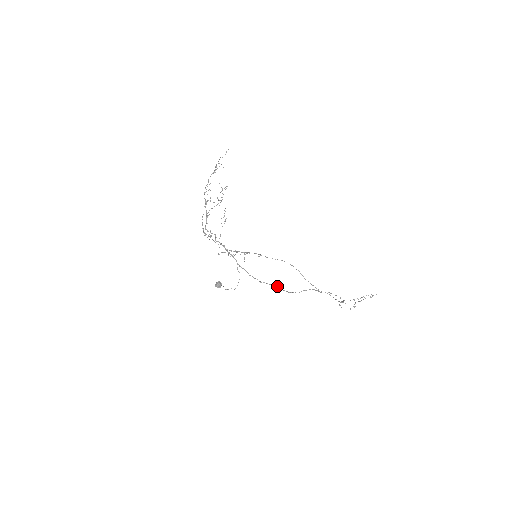
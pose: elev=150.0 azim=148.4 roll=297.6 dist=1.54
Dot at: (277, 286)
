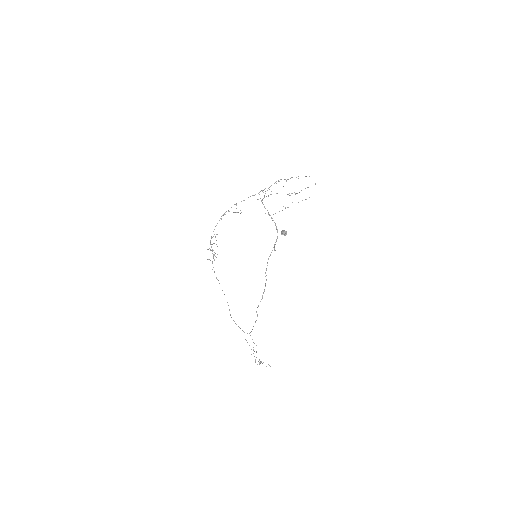
Dot at: (265, 286)
